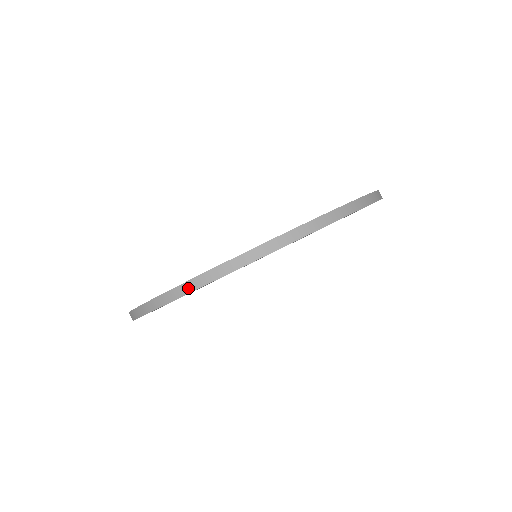
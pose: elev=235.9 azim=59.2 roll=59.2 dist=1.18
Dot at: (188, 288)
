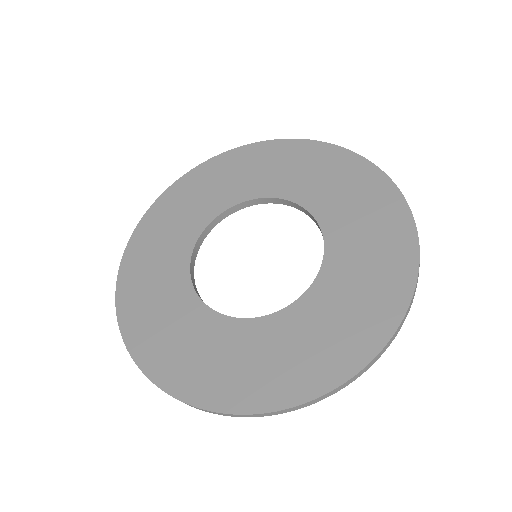
Dot at: (260, 416)
